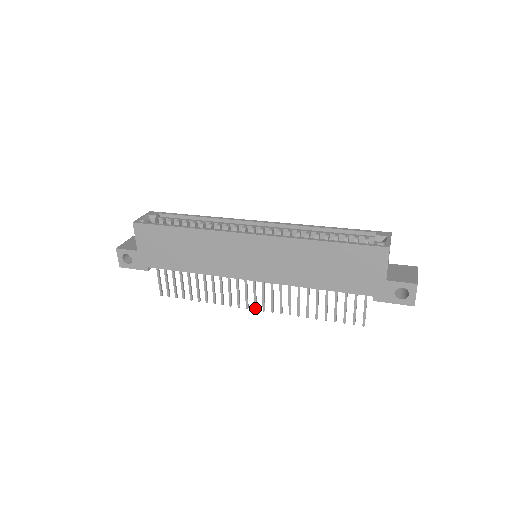
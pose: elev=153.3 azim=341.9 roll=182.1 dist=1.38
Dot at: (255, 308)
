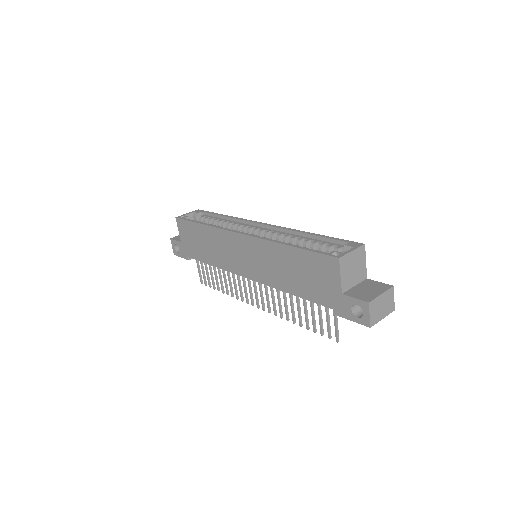
Dot at: (257, 306)
